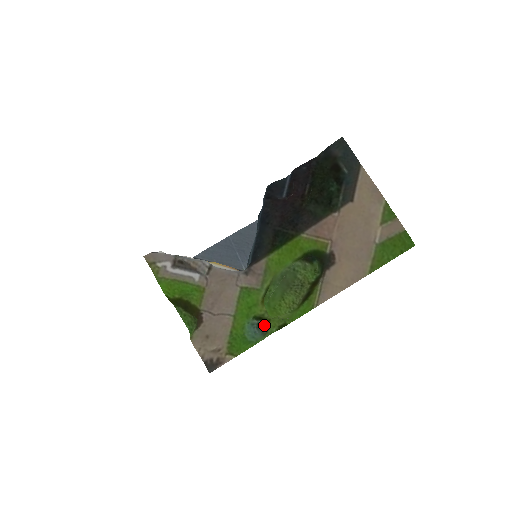
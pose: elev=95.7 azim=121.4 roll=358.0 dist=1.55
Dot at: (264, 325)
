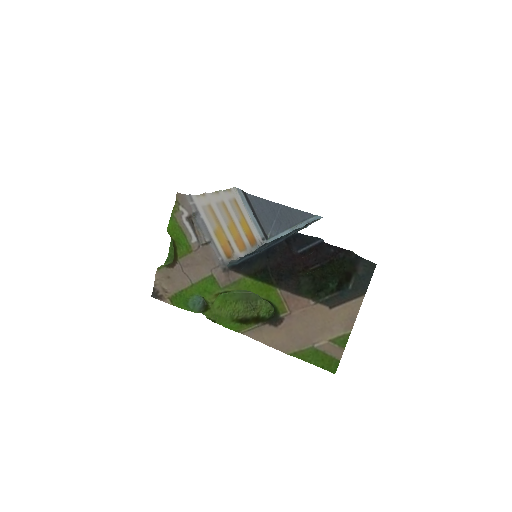
Dot at: (205, 307)
